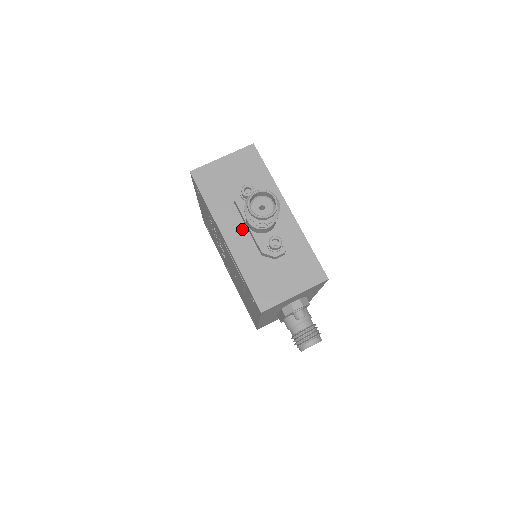
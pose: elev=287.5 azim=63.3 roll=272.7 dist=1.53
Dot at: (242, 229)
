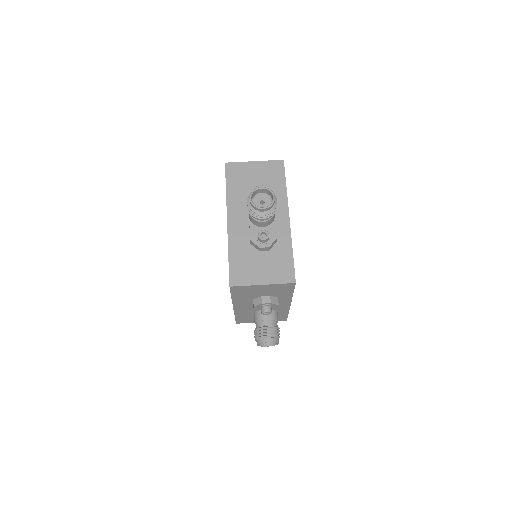
Dot at: (245, 219)
